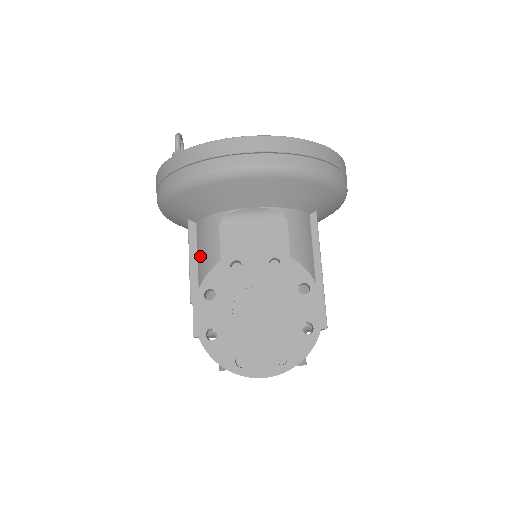
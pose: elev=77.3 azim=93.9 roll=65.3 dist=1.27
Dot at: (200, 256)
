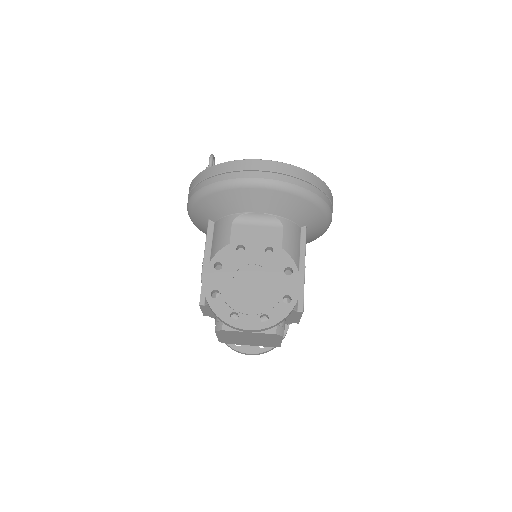
Dot at: (214, 245)
